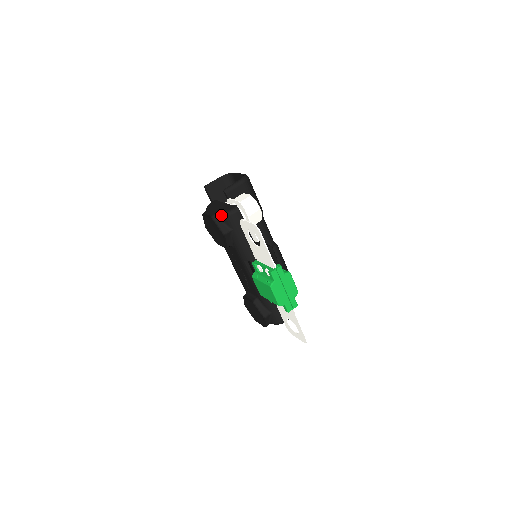
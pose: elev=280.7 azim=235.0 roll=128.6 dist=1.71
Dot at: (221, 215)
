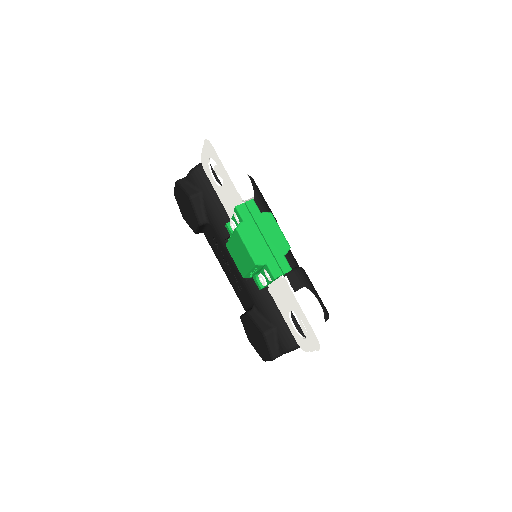
Dot at: (187, 175)
